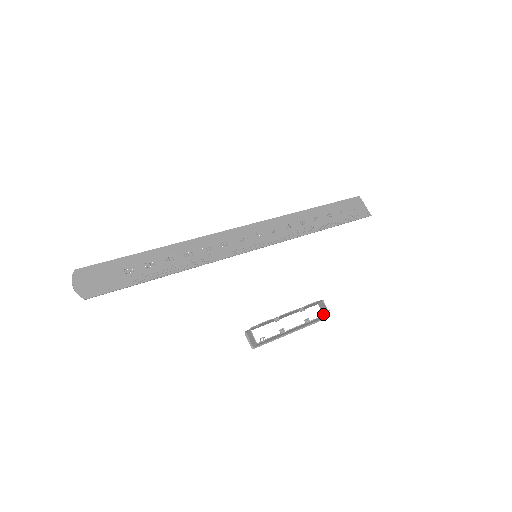
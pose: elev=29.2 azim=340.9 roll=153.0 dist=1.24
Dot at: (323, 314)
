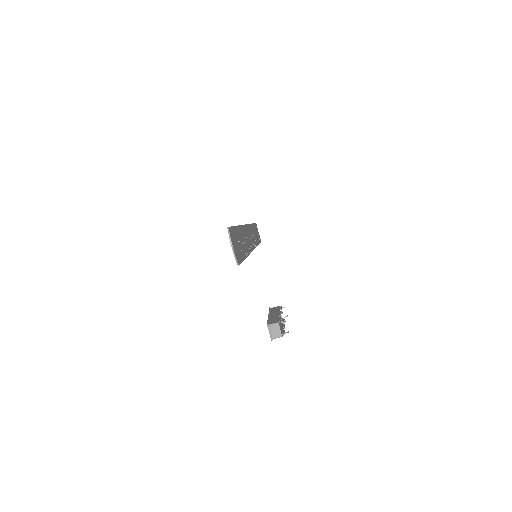
Dot at: occluded
